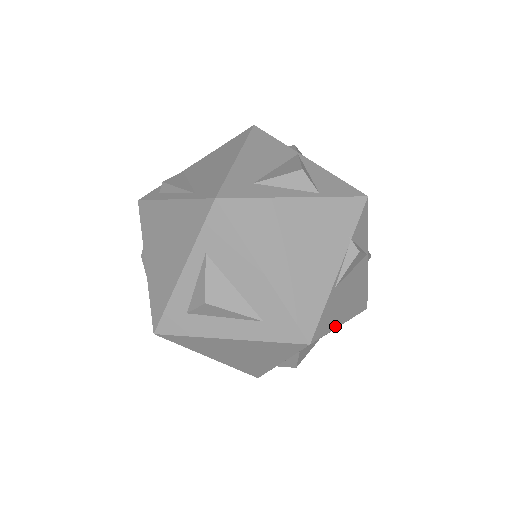
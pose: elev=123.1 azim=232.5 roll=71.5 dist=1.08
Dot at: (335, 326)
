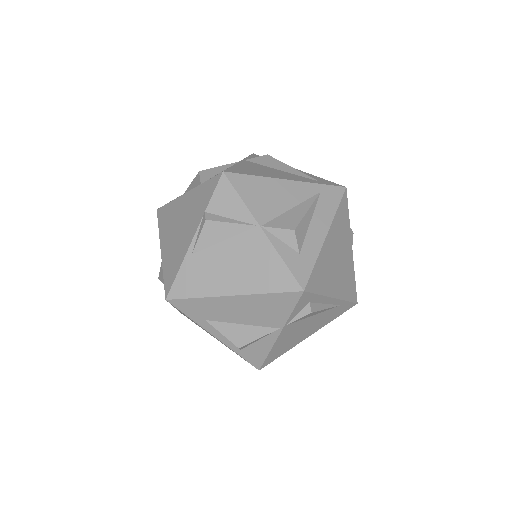
Dot at: (214, 294)
